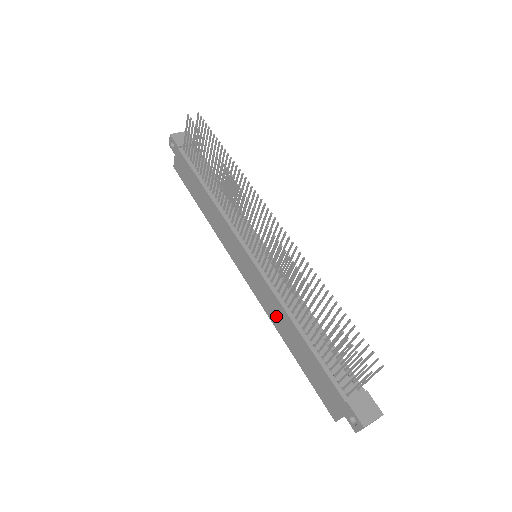
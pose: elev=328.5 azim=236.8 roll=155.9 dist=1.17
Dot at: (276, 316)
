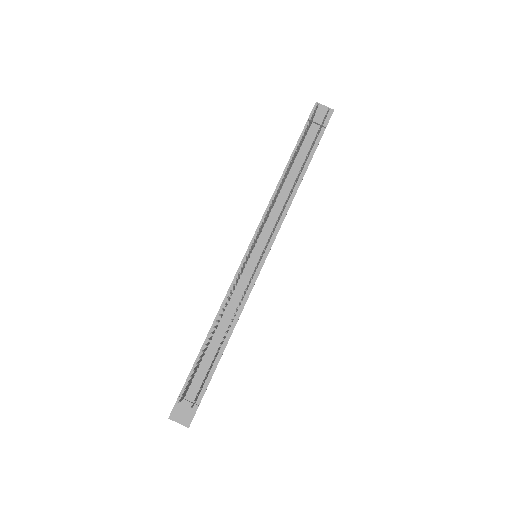
Dot at: occluded
